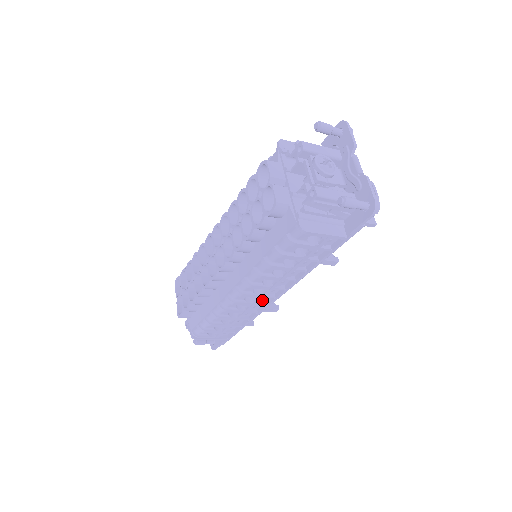
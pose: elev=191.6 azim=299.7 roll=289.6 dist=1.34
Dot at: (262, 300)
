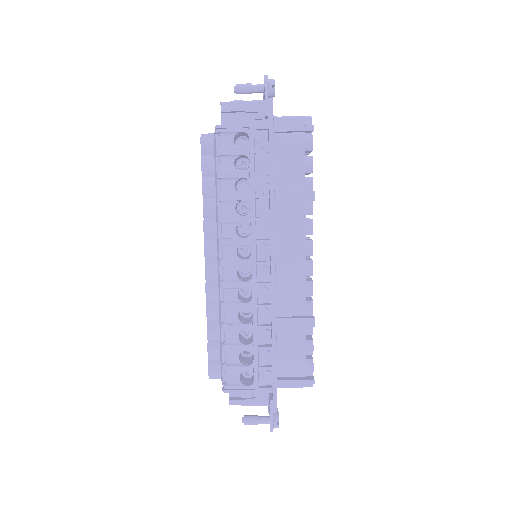
Dot at: (263, 277)
